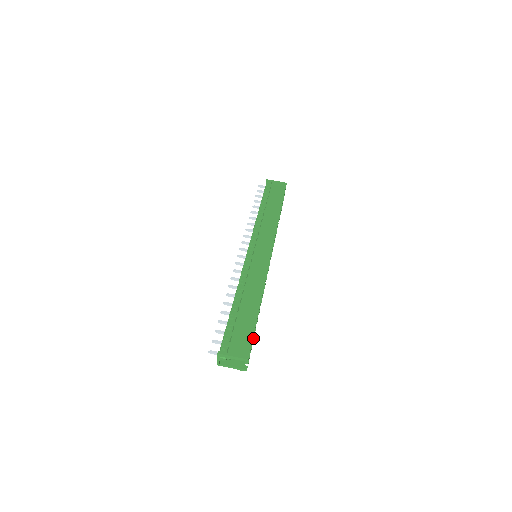
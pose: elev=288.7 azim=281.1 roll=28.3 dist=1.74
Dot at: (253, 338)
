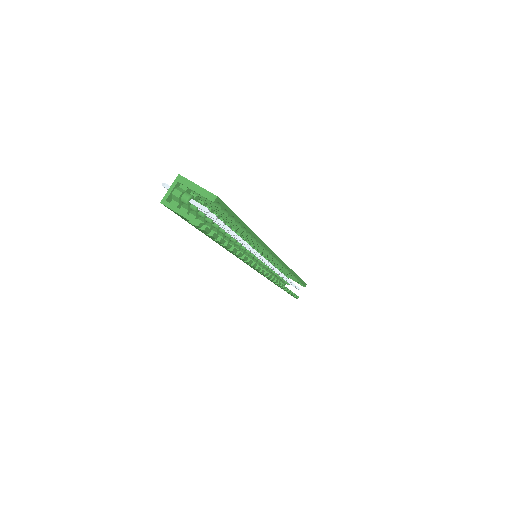
Dot at: occluded
